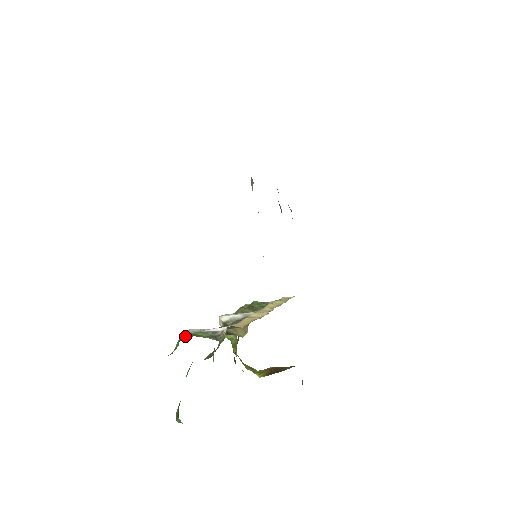
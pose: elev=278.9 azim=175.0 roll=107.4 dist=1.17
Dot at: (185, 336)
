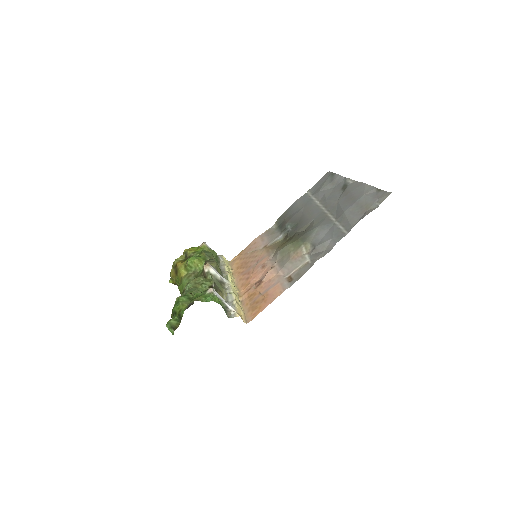
Dot at: (214, 296)
